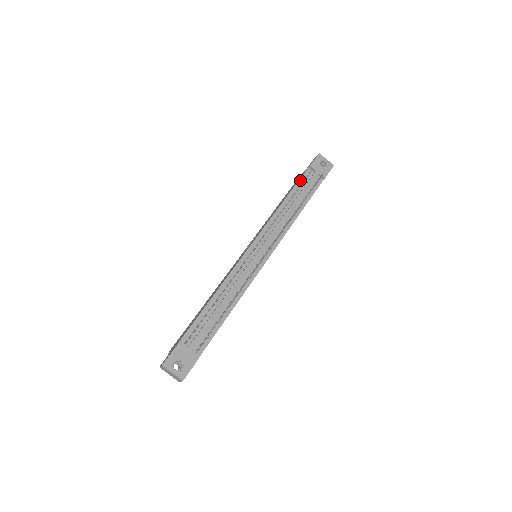
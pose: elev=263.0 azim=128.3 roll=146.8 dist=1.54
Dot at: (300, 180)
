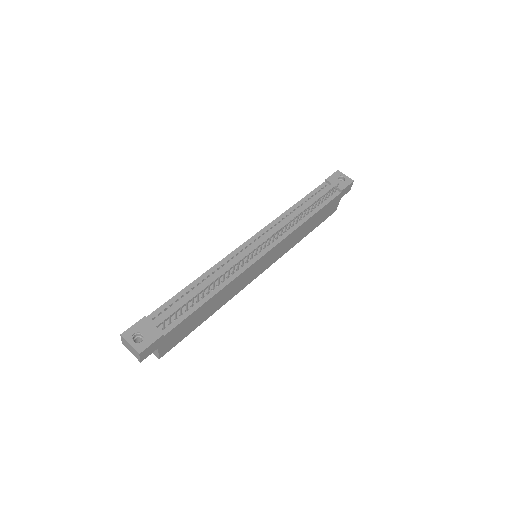
Dot at: (314, 191)
